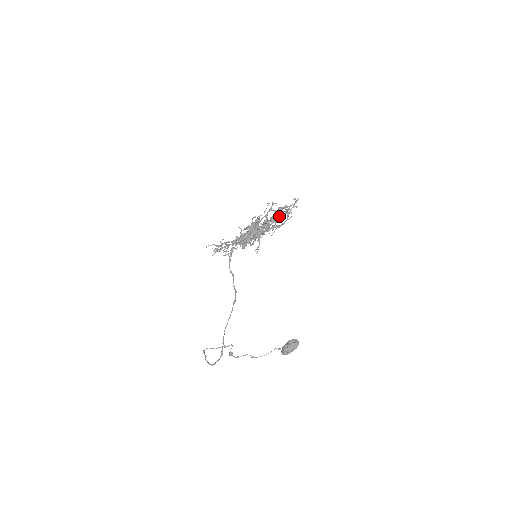
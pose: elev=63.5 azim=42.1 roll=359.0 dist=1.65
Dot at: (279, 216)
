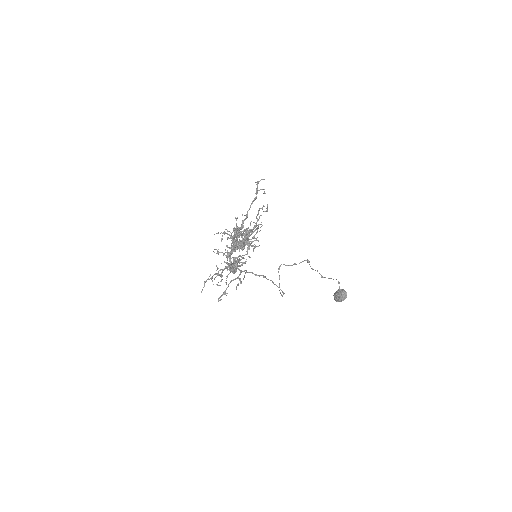
Dot at: occluded
